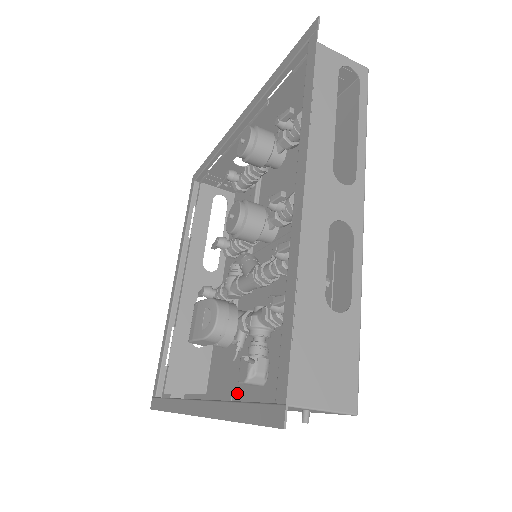
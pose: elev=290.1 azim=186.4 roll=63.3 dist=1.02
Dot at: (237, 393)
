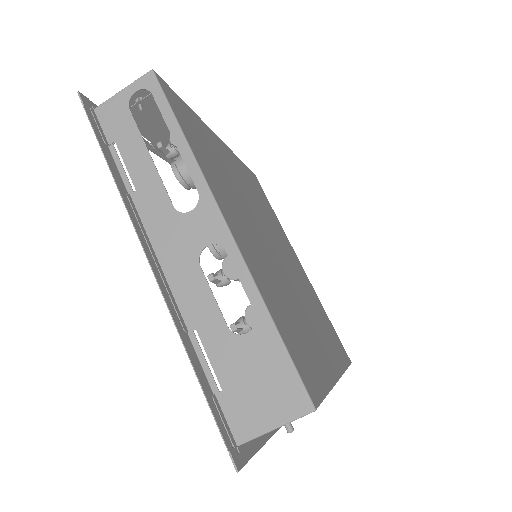
Dot at: (338, 361)
